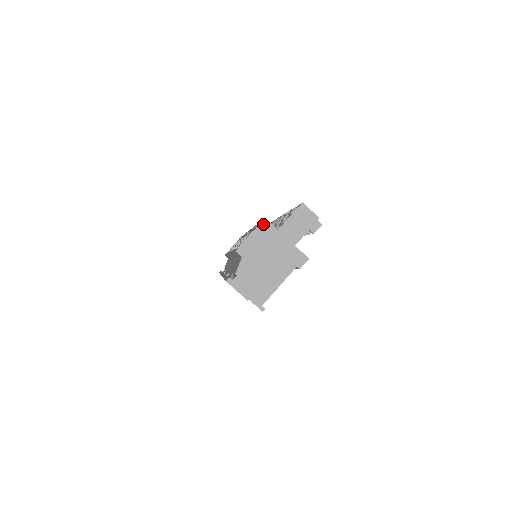
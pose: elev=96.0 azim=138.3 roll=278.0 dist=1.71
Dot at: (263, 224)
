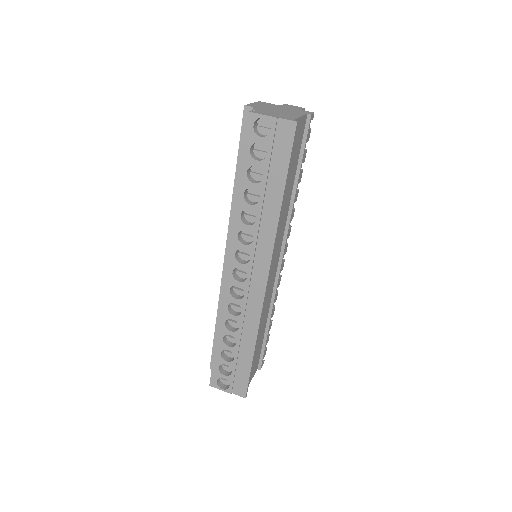
Dot at: (260, 102)
